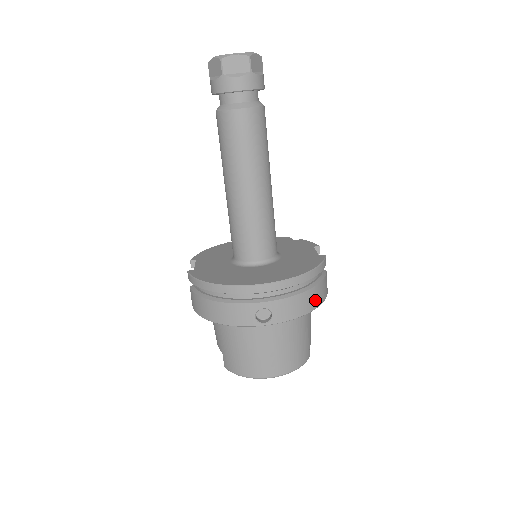
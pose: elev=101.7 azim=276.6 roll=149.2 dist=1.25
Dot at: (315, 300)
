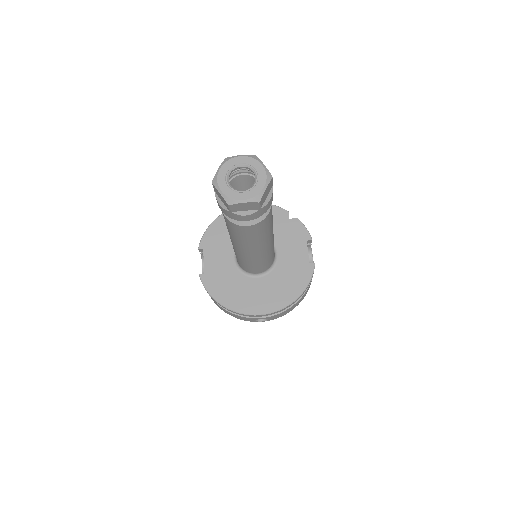
Dot at: (301, 299)
